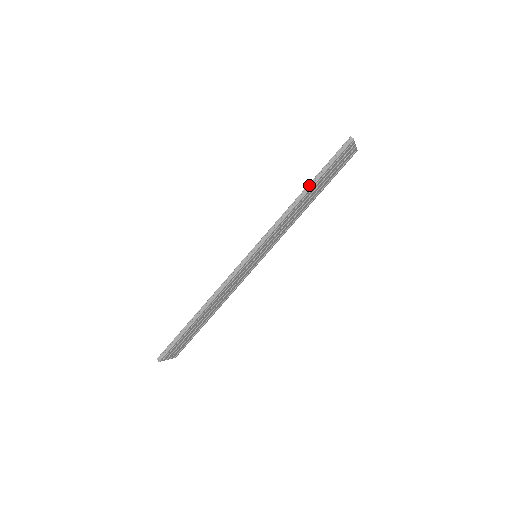
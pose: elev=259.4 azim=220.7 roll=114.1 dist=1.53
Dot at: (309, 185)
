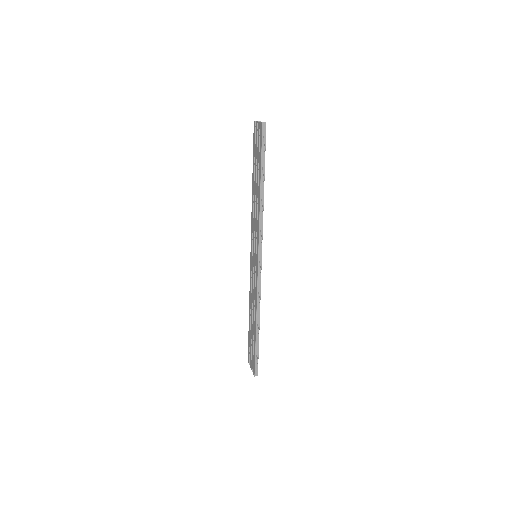
Dot at: (261, 181)
